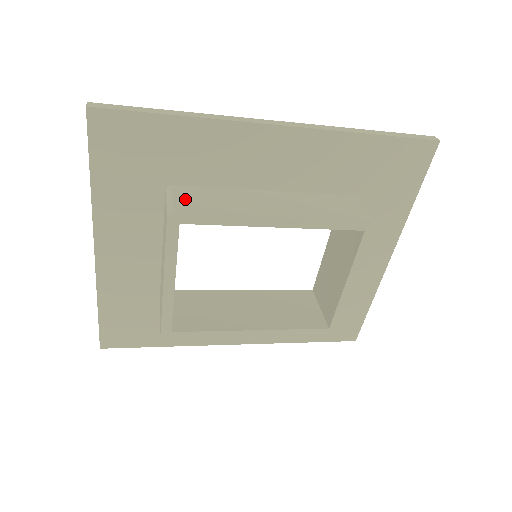
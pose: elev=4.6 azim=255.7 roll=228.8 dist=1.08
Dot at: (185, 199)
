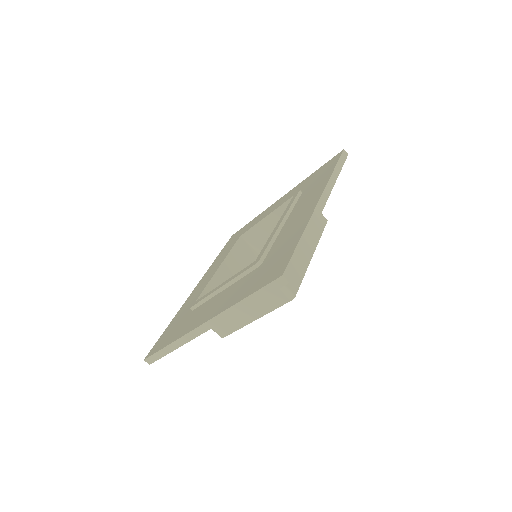
Dot at: occluded
